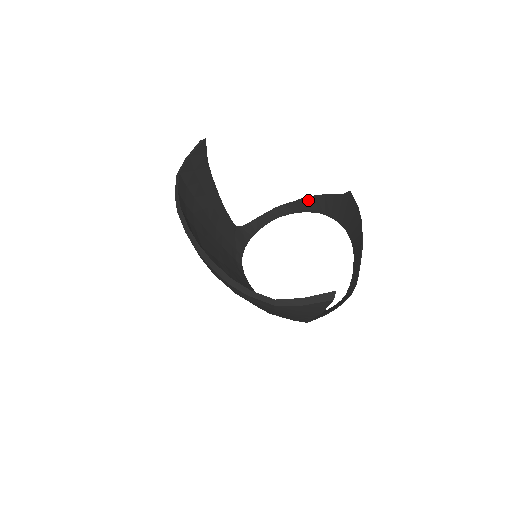
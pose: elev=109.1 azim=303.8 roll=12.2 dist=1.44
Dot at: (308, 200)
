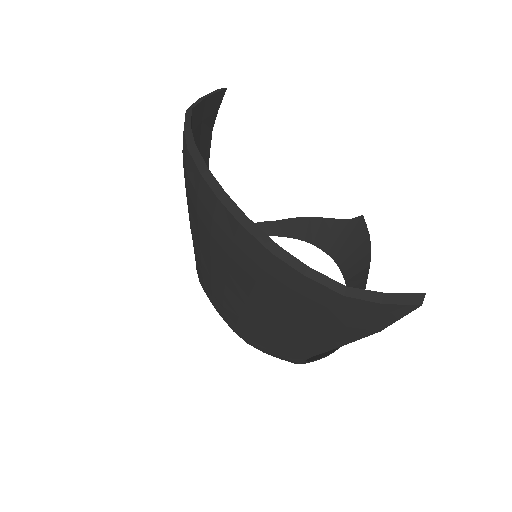
Dot at: (298, 222)
